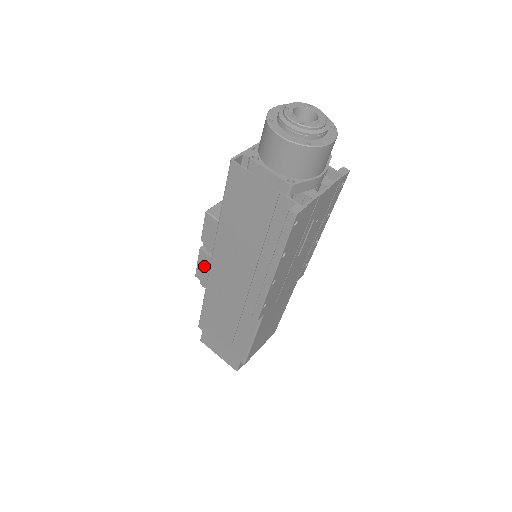
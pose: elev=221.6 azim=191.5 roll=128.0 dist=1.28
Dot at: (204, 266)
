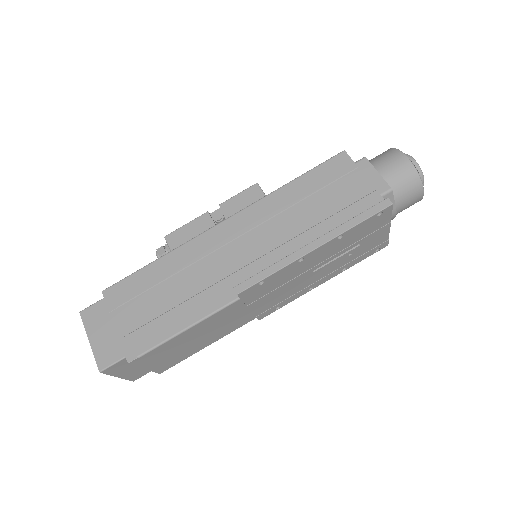
Dot at: (193, 230)
